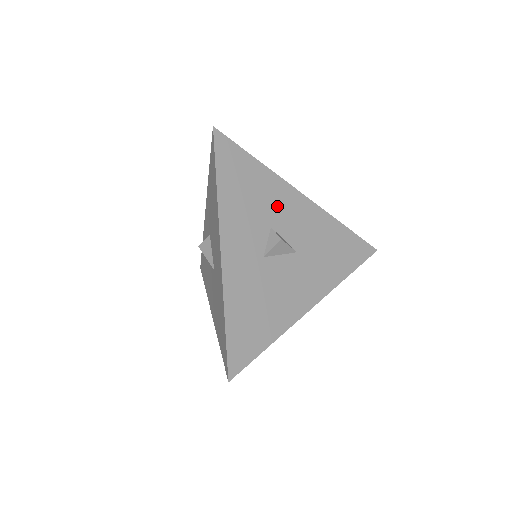
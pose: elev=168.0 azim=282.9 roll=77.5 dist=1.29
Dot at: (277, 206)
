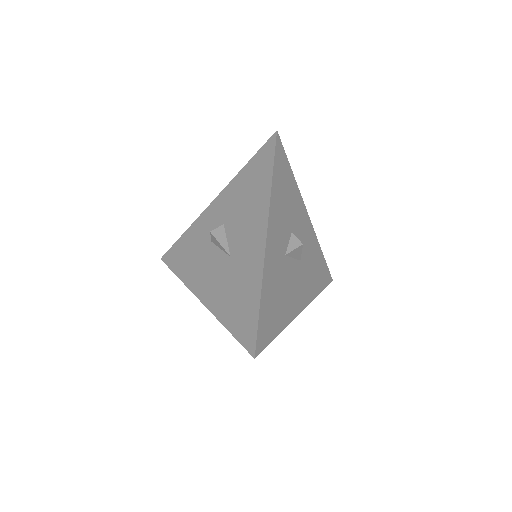
Dot at: (296, 216)
